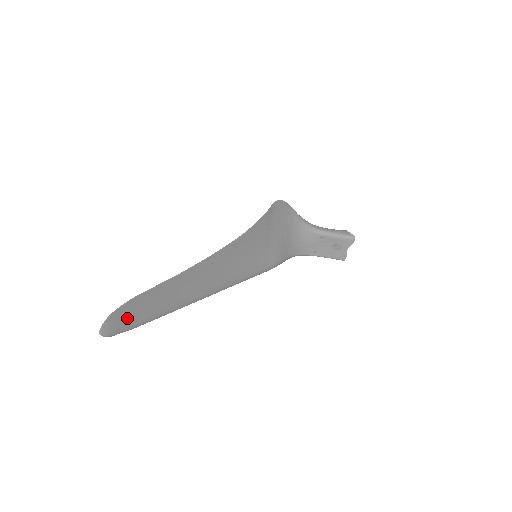
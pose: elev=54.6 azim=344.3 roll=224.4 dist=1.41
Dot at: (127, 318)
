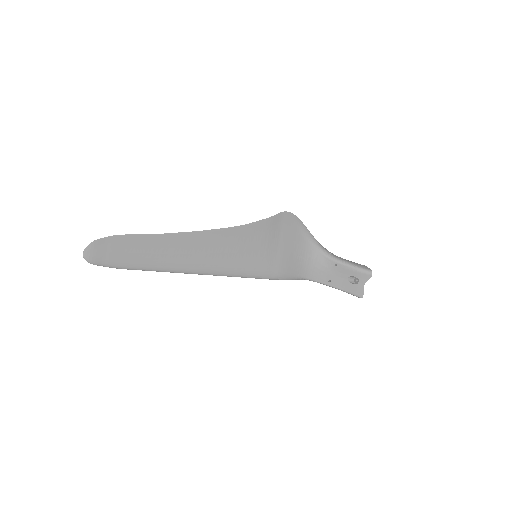
Dot at: (110, 253)
